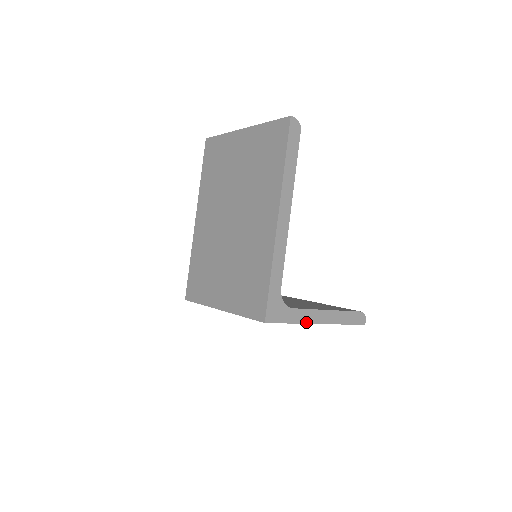
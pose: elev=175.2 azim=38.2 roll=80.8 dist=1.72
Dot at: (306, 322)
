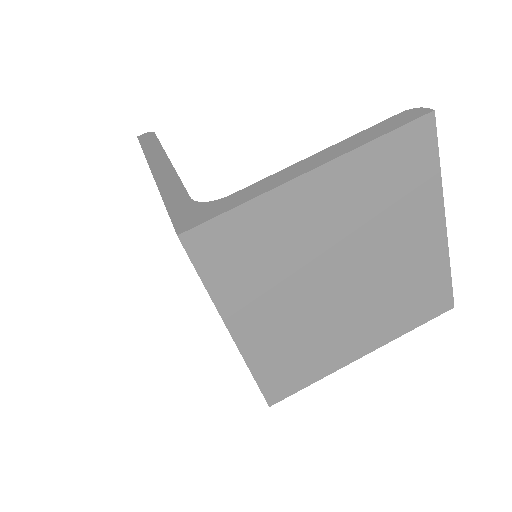
Dot at: (273, 188)
